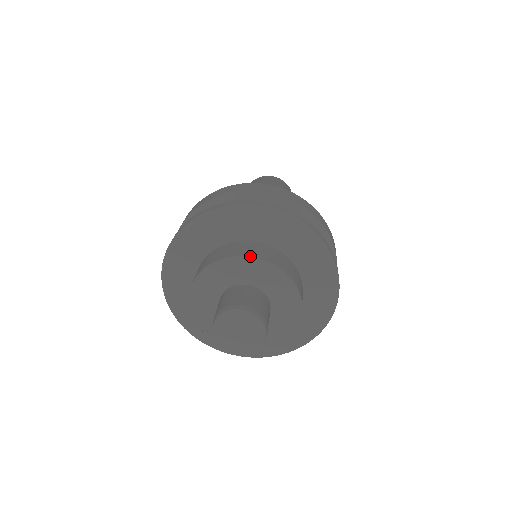
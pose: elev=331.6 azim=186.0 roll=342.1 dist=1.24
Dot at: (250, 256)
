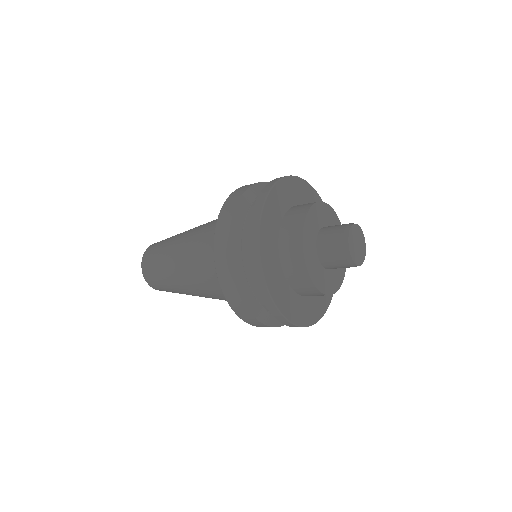
Dot at: occluded
